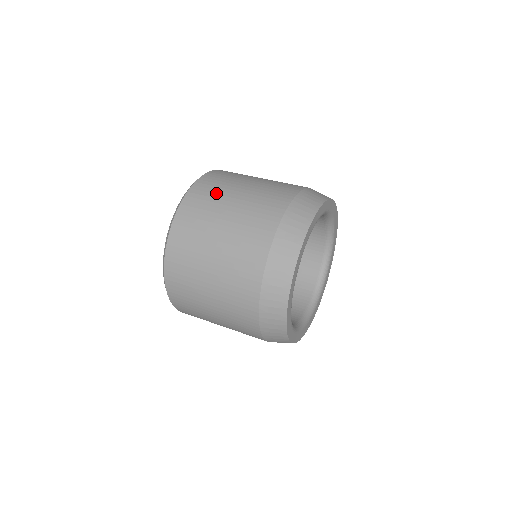
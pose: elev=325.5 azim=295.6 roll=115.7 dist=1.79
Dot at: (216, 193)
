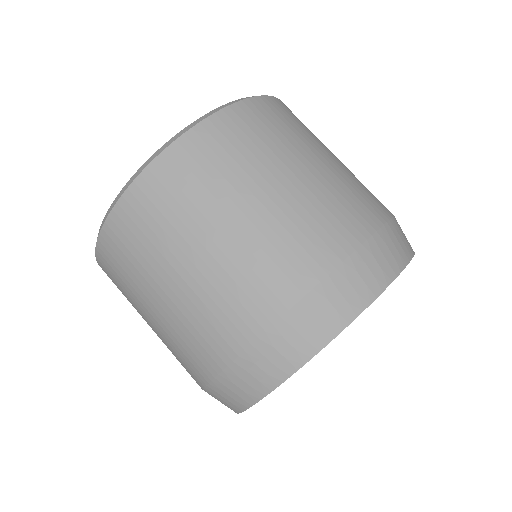
Dot at: (207, 185)
